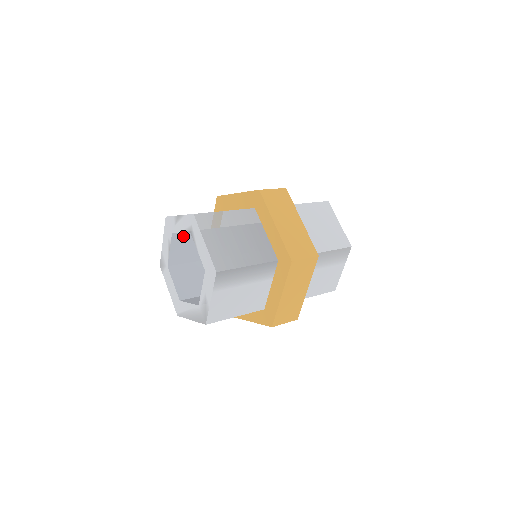
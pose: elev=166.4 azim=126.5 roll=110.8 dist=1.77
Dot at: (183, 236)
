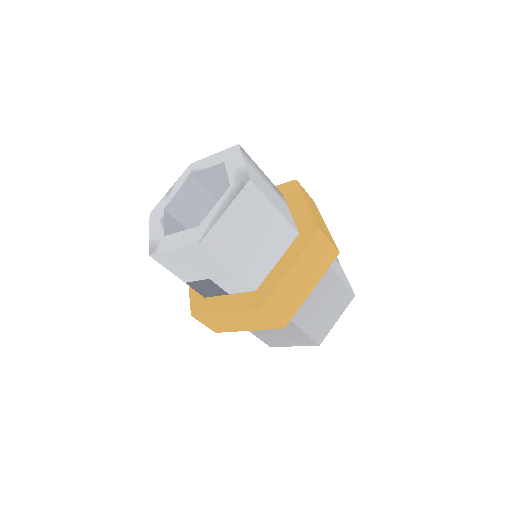
Dot at: (174, 222)
